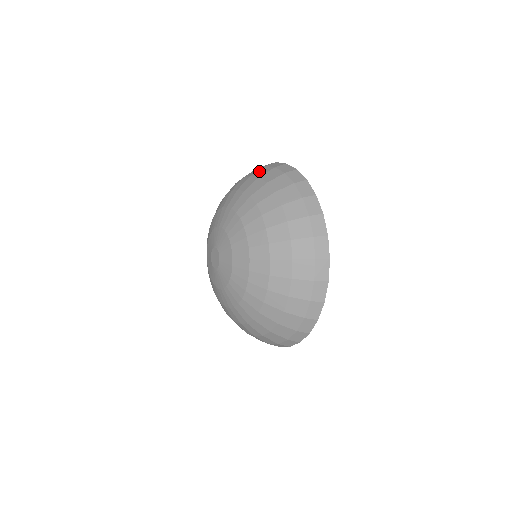
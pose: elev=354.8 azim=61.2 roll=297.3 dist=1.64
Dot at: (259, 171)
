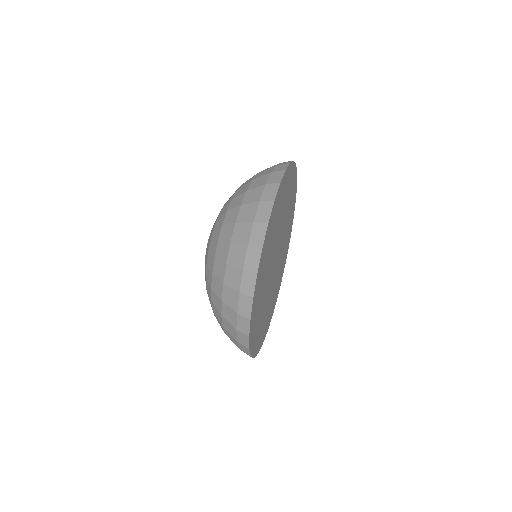
Dot at: (233, 271)
